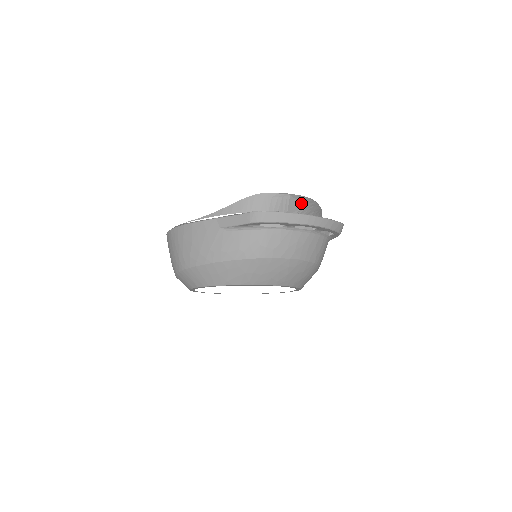
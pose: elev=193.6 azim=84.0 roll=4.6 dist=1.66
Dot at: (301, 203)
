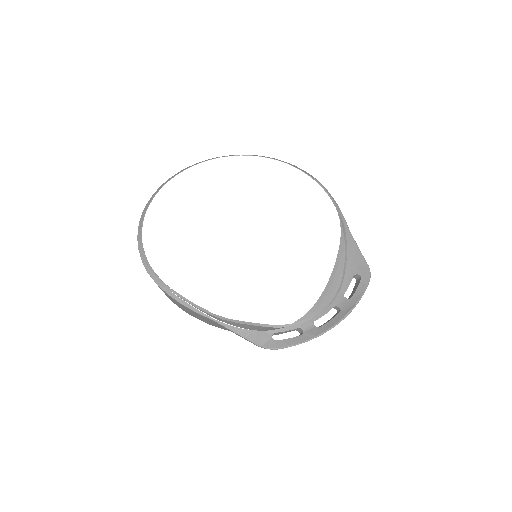
Dot at: occluded
